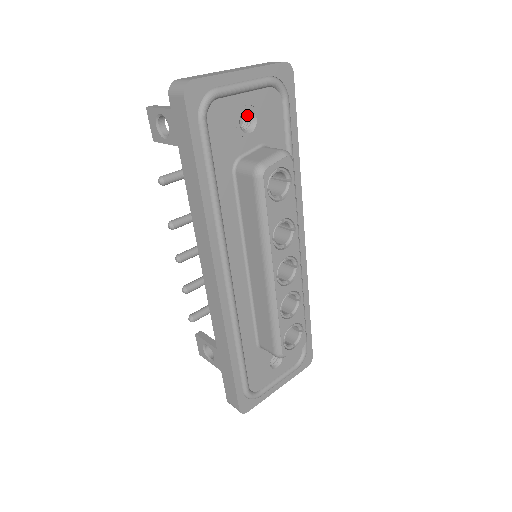
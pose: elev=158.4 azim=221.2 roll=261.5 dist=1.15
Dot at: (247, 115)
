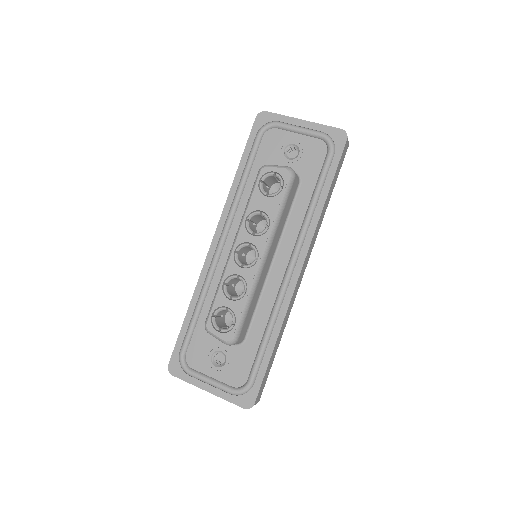
Dot at: (298, 152)
